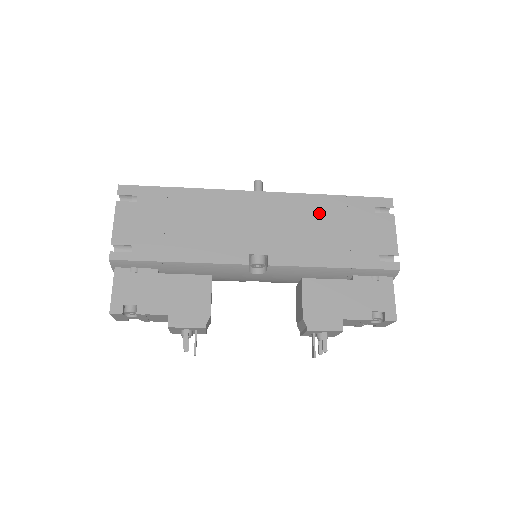
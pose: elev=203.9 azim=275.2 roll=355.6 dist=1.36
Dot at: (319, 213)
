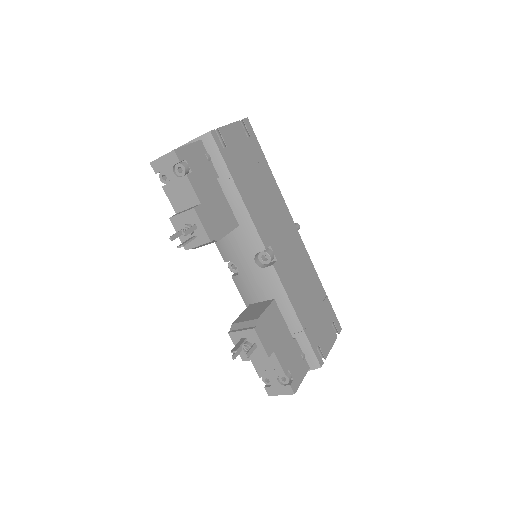
Dot at: (312, 282)
